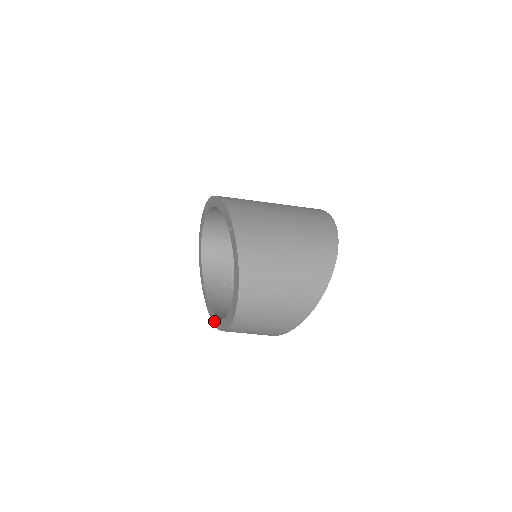
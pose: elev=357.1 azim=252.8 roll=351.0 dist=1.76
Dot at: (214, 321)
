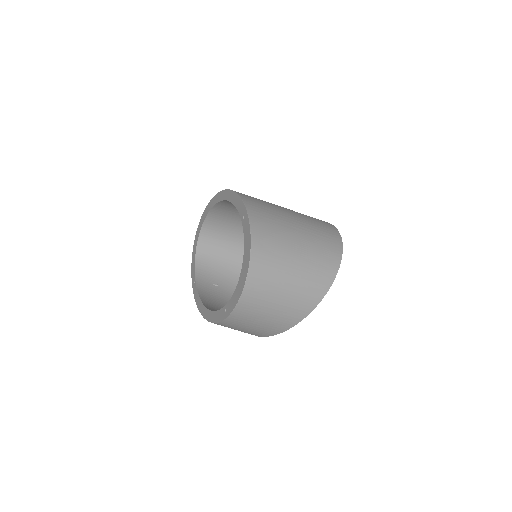
Dot at: (205, 315)
